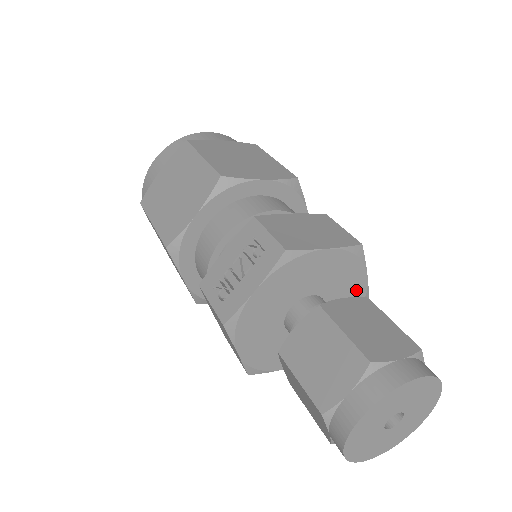
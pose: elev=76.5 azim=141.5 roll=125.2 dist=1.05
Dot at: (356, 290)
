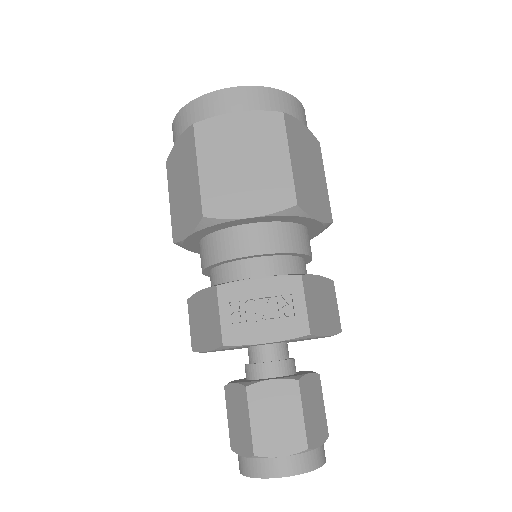
Dot at: occluded
